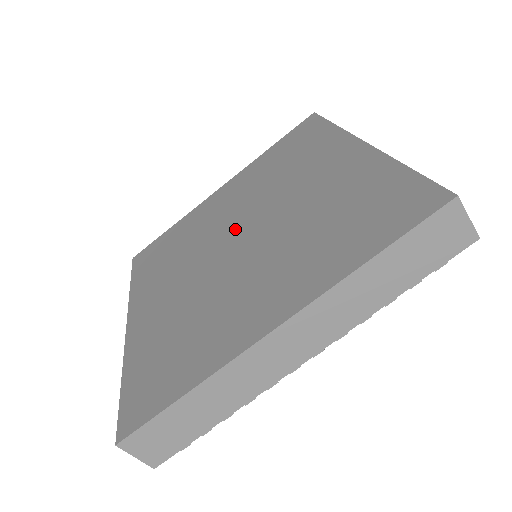
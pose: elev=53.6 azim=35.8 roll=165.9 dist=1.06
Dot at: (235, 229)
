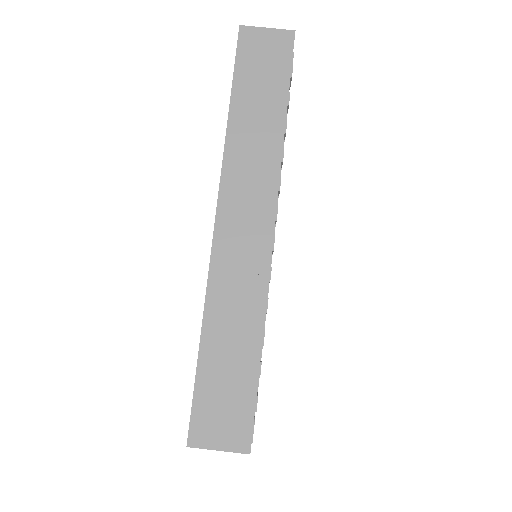
Dot at: occluded
